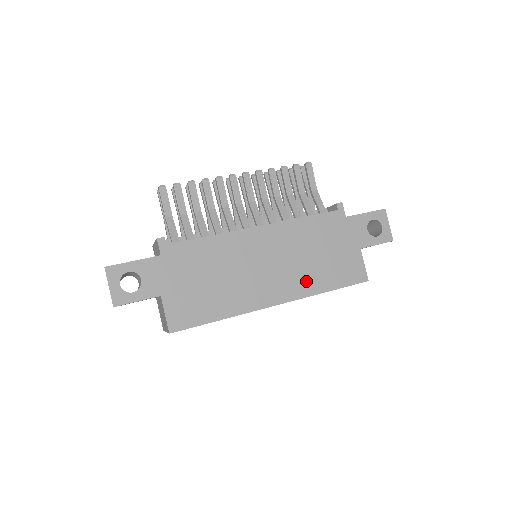
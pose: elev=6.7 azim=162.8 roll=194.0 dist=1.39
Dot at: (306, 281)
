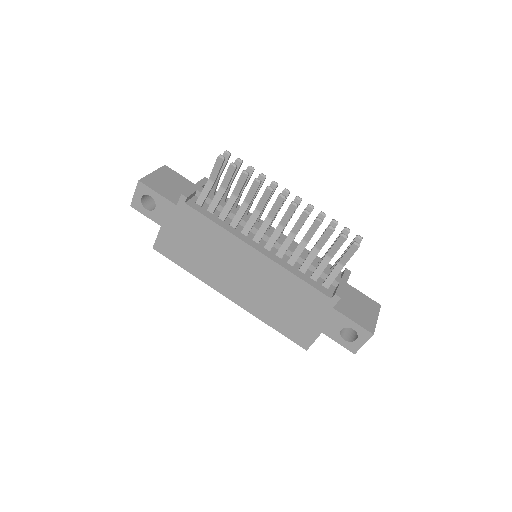
Dot at: (261, 308)
